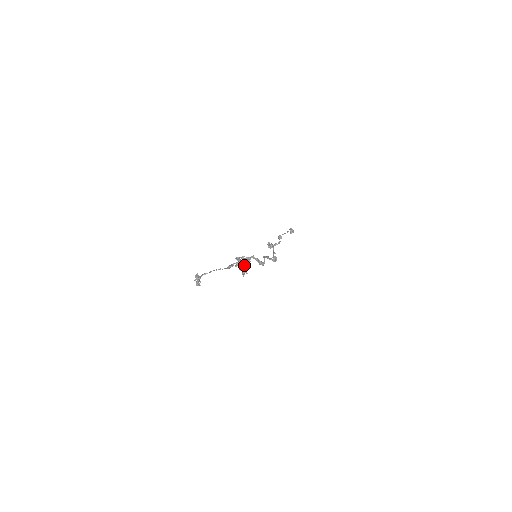
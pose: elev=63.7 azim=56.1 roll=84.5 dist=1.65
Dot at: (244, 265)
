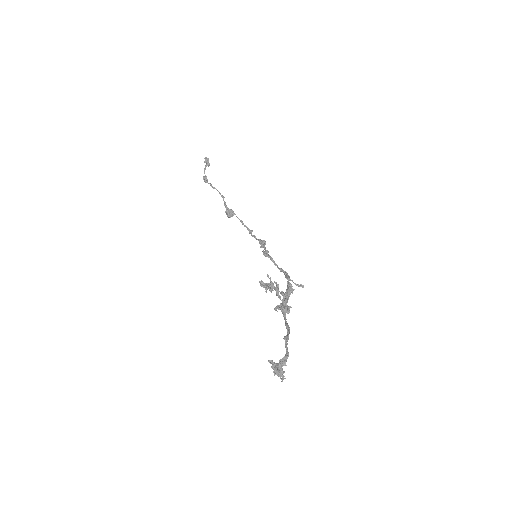
Dot at: (288, 299)
